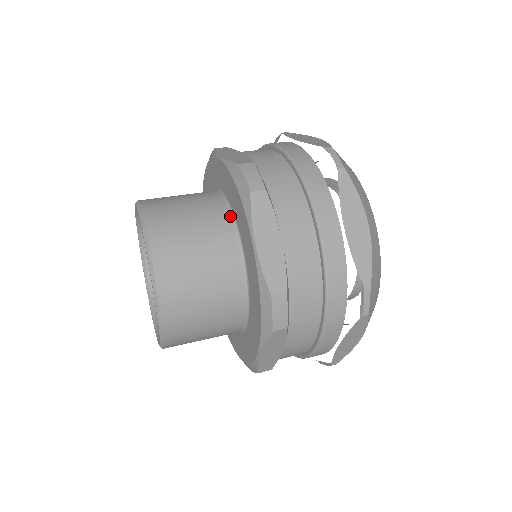
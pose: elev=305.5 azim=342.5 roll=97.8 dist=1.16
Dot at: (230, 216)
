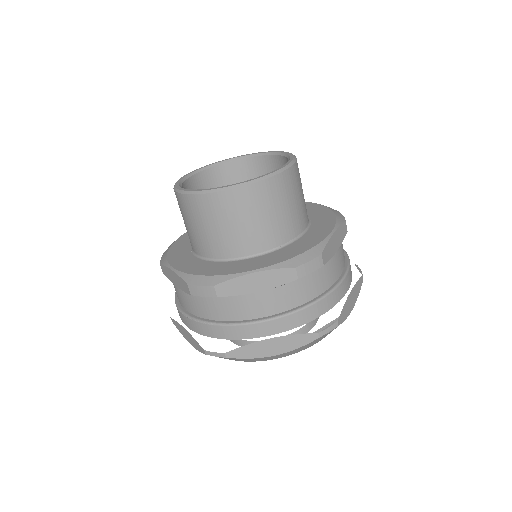
Dot at: occluded
